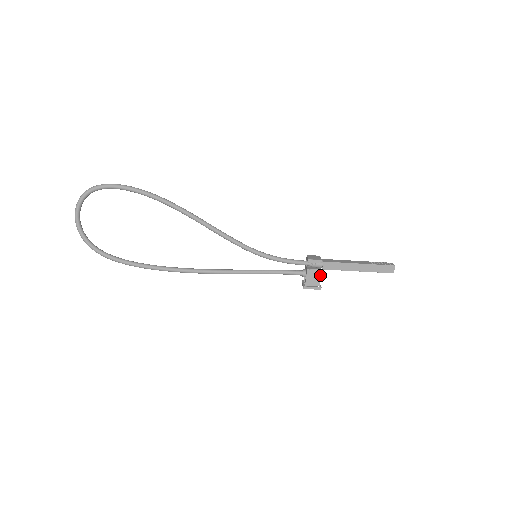
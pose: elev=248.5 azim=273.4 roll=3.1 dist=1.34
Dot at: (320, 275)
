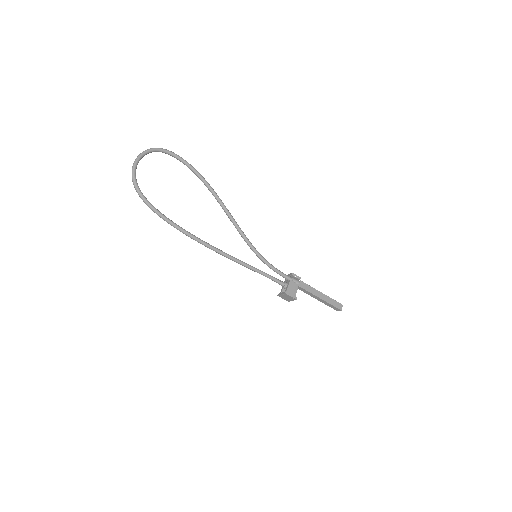
Dot at: (297, 288)
